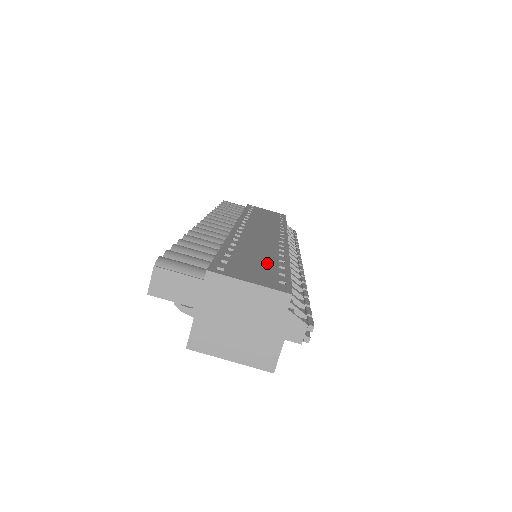
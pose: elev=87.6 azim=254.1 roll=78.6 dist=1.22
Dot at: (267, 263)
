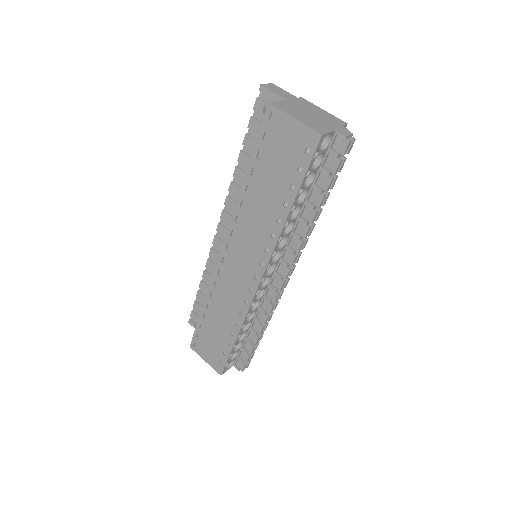
Dot at: occluded
